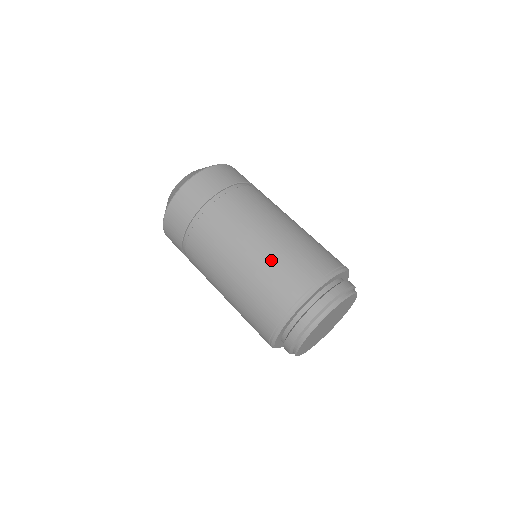
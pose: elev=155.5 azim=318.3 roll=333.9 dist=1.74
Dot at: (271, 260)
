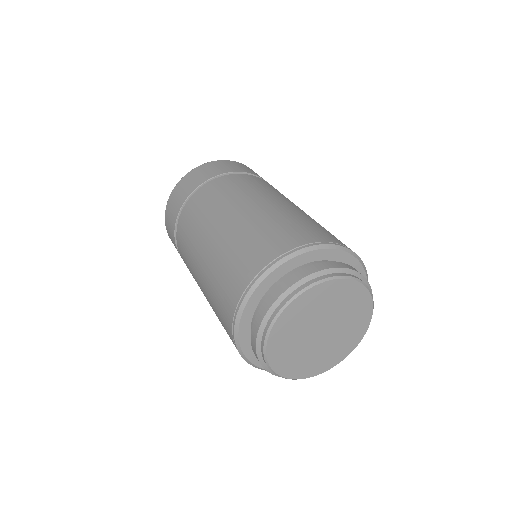
Dot at: (248, 228)
